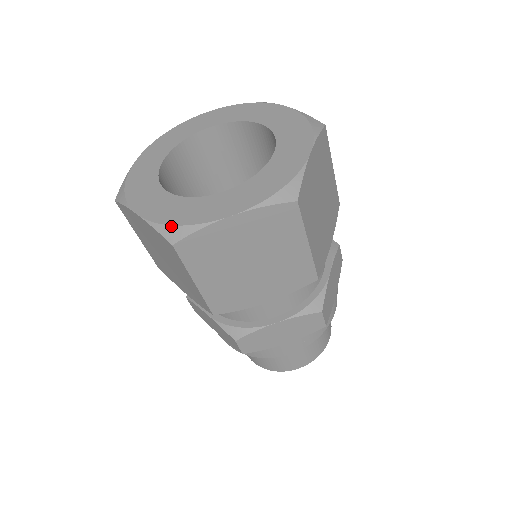
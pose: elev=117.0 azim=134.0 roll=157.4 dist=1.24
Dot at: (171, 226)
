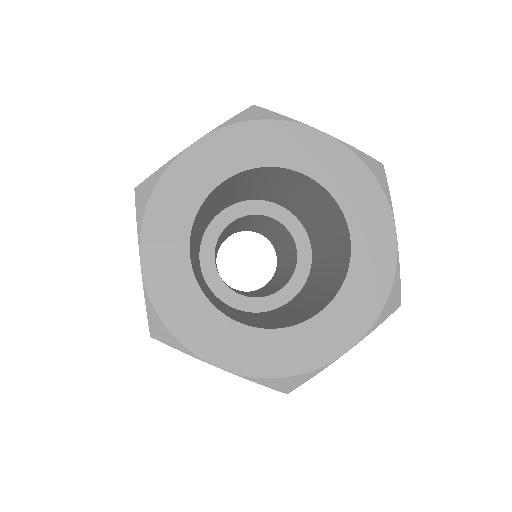
Dot at: (161, 322)
